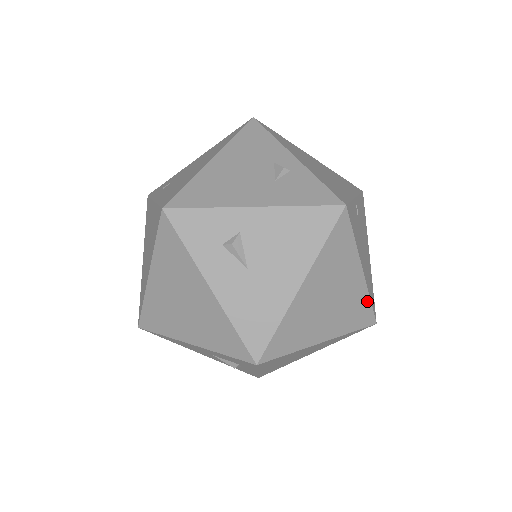
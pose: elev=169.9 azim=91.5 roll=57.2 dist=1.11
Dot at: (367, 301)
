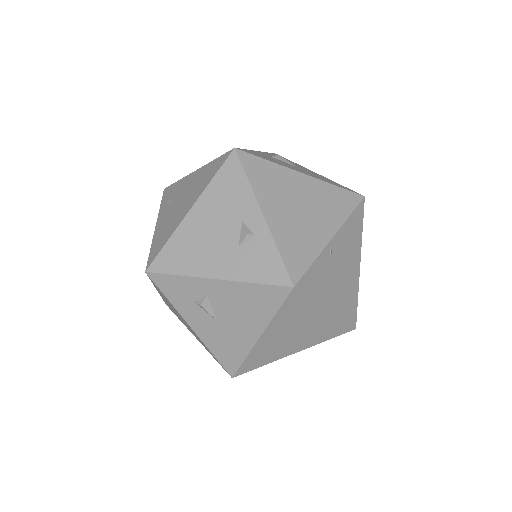
Dot at: (340, 322)
